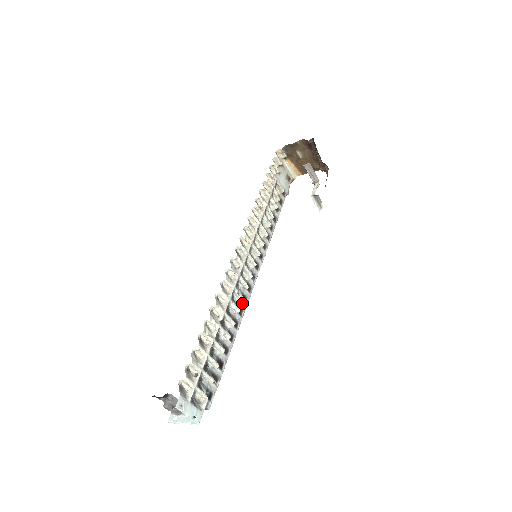
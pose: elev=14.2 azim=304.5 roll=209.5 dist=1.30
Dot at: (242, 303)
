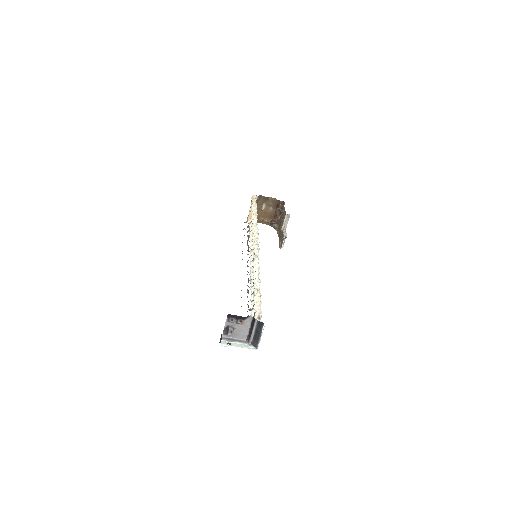
Dot at: occluded
